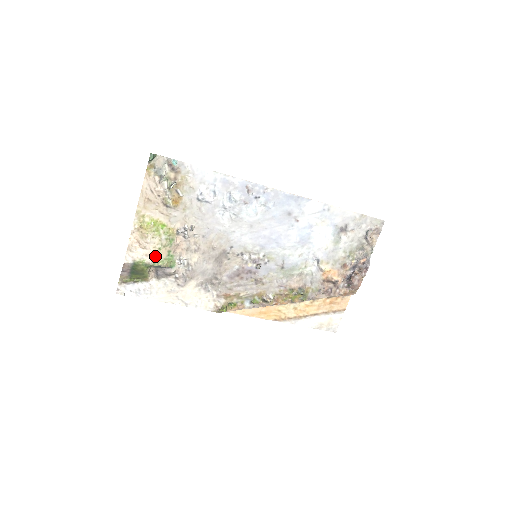
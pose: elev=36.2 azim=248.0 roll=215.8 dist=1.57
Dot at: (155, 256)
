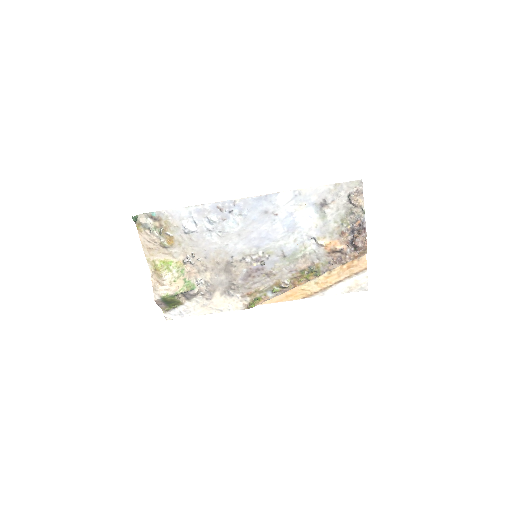
Dot at: (174, 288)
